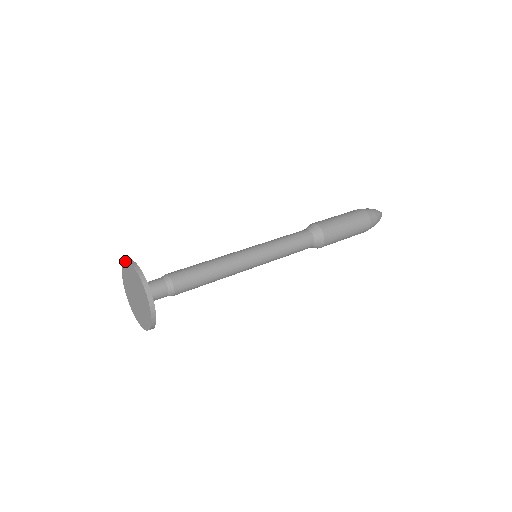
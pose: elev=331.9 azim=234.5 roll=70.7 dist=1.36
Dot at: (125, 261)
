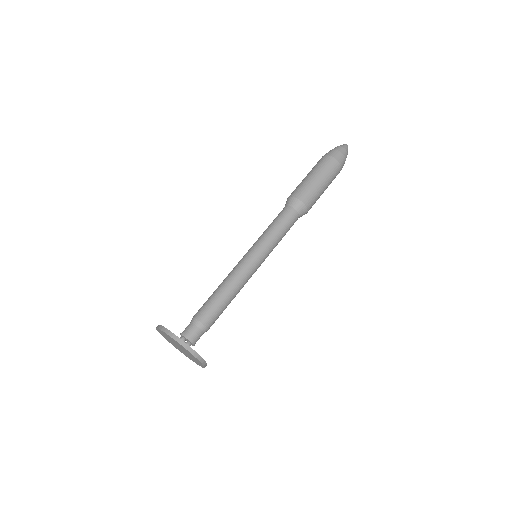
Dot at: (172, 338)
